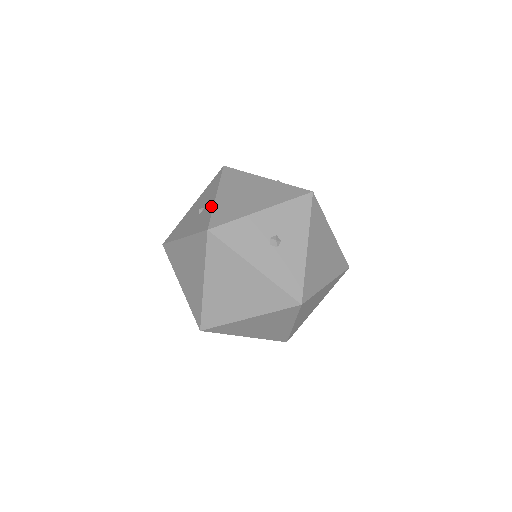
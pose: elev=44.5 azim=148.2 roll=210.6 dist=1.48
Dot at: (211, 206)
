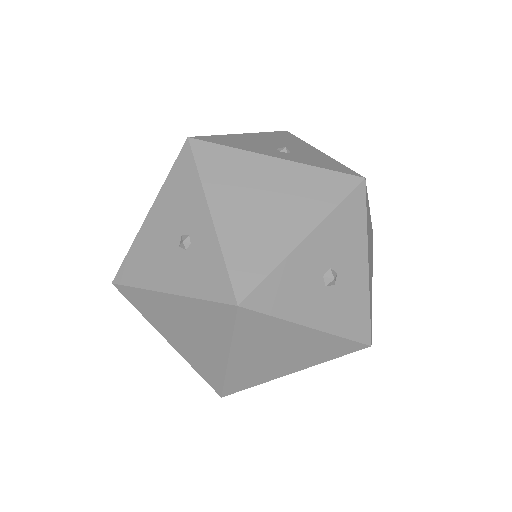
Dot at: (213, 243)
